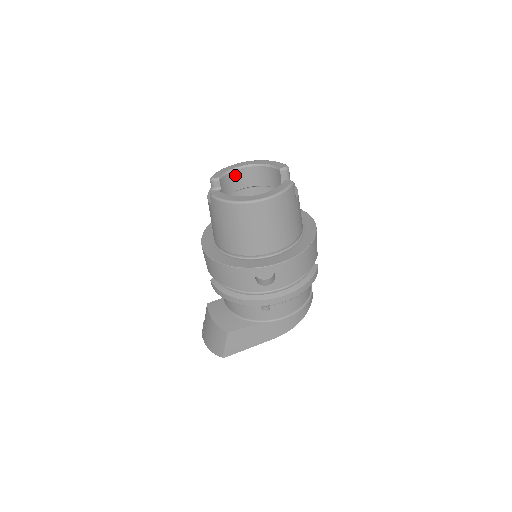
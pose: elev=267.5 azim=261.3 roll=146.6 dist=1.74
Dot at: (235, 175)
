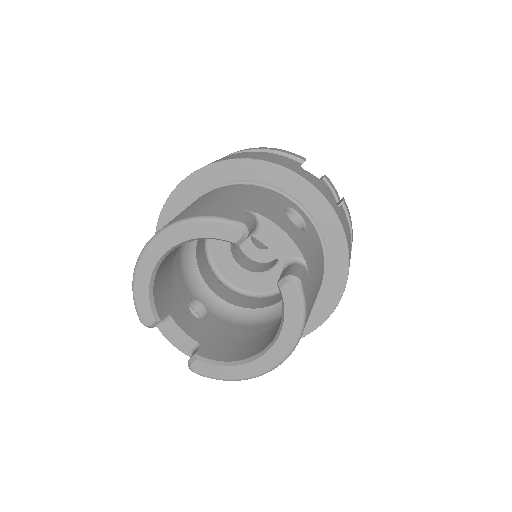
Dot at: (158, 275)
